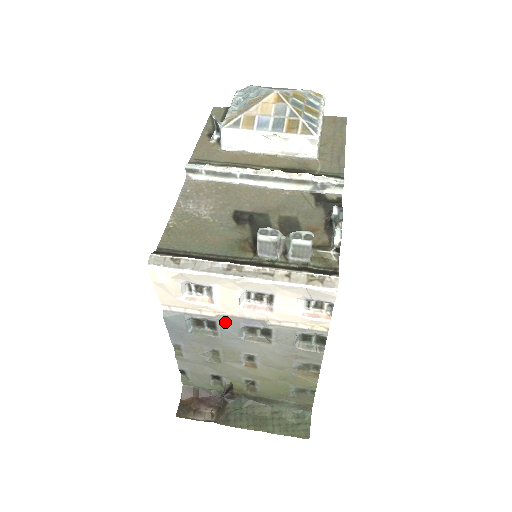
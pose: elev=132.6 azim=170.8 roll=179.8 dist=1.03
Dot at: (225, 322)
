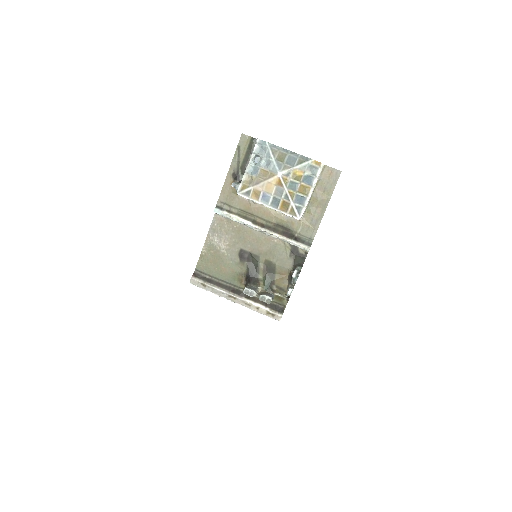
Dot at: occluded
